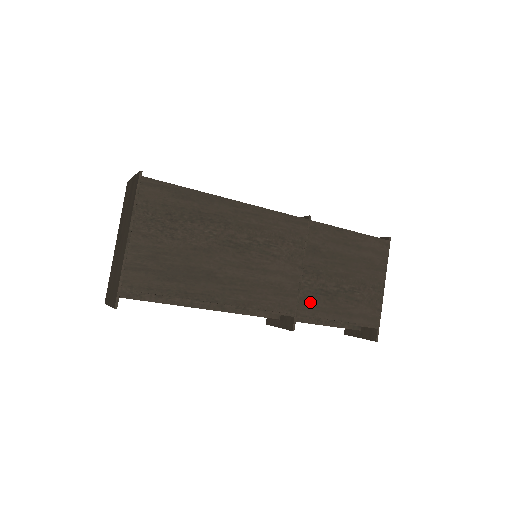
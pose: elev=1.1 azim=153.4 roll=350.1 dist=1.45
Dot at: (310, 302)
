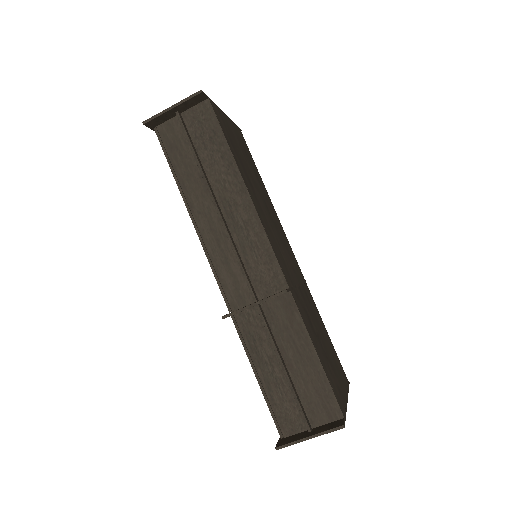
Dot at: (300, 304)
